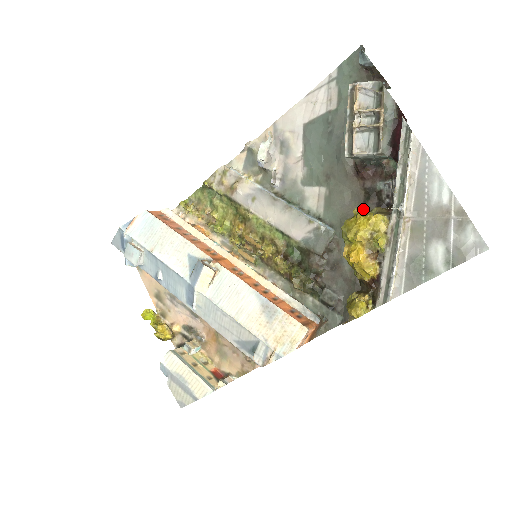
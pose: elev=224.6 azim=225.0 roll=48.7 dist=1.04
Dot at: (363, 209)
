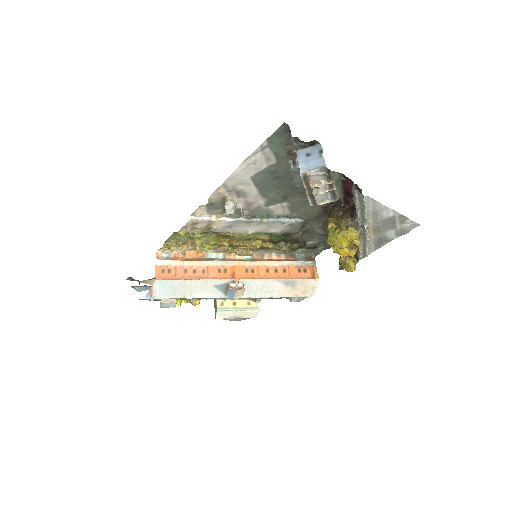
Dot at: (334, 225)
